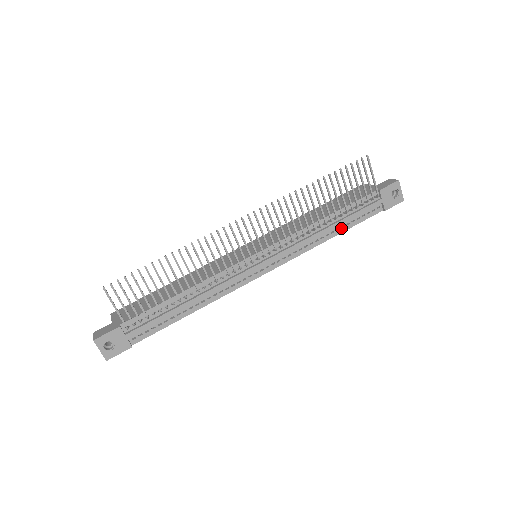
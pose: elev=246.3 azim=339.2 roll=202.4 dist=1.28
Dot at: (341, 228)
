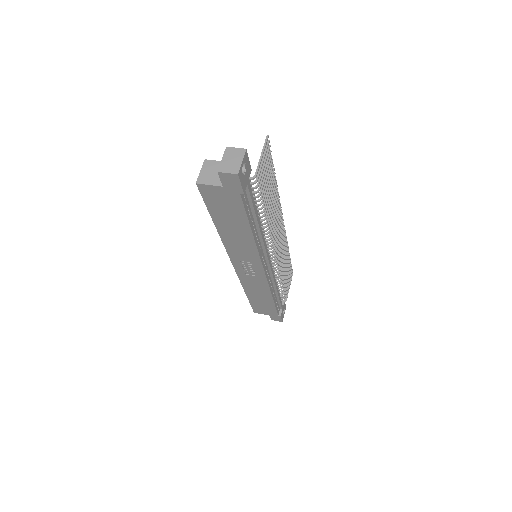
Dot at: (275, 298)
